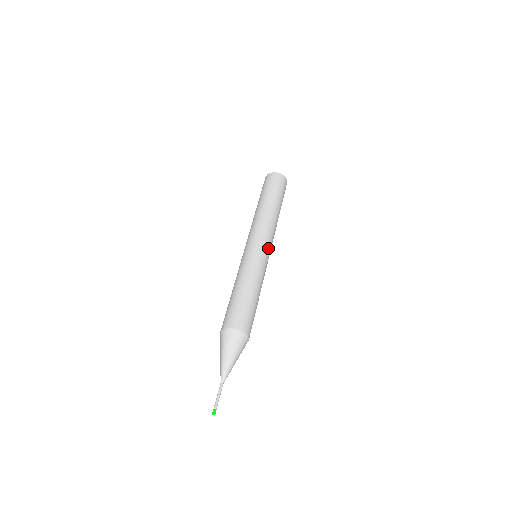
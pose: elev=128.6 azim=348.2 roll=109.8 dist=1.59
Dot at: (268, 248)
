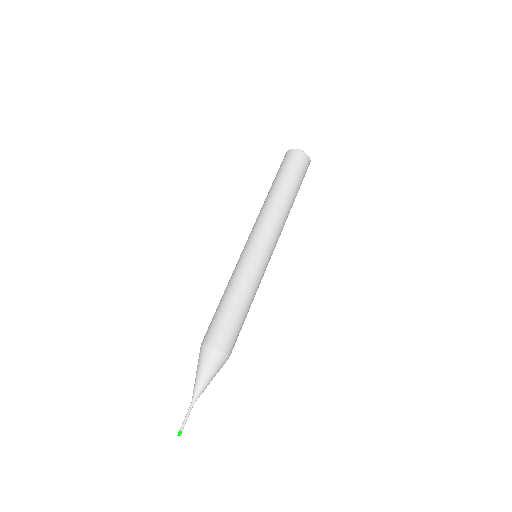
Dot at: (265, 246)
